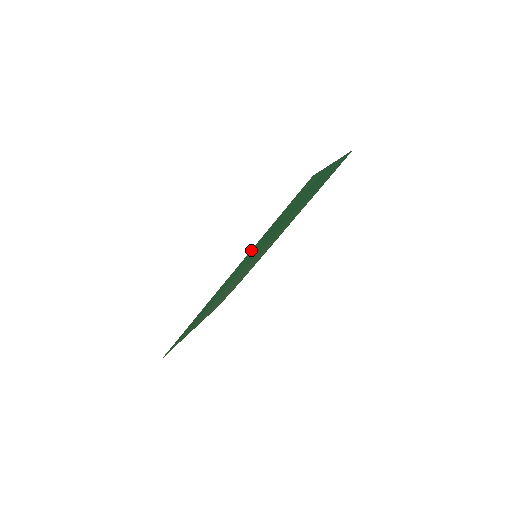
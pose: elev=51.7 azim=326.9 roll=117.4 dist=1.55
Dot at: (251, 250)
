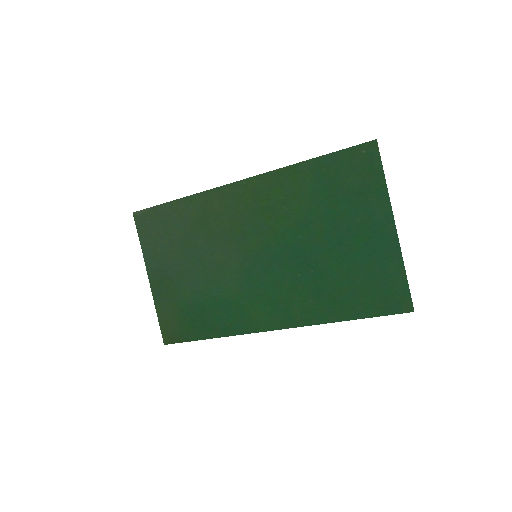
Dot at: (315, 322)
